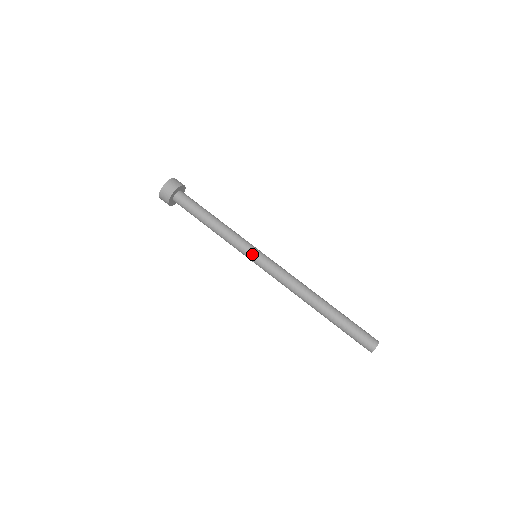
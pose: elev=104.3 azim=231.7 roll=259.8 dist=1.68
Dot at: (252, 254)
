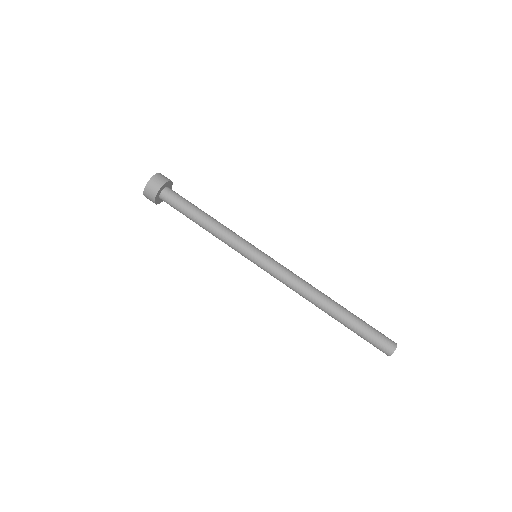
Dot at: (253, 253)
